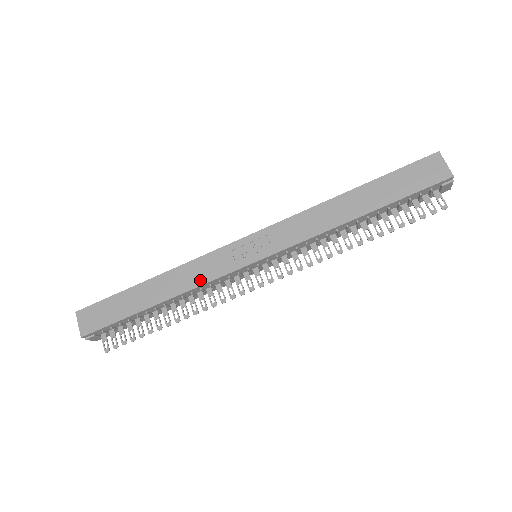
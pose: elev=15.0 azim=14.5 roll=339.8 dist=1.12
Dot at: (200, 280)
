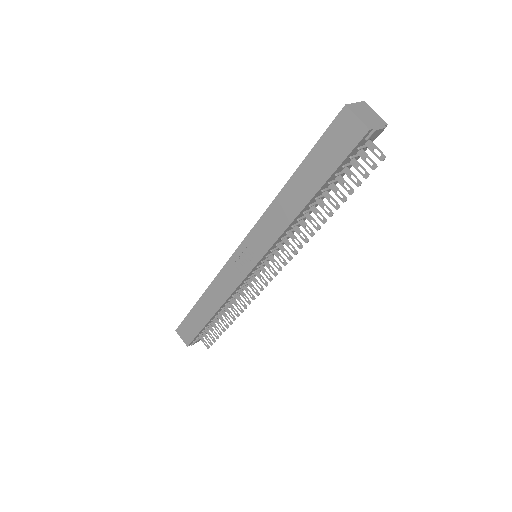
Dot at: (227, 293)
